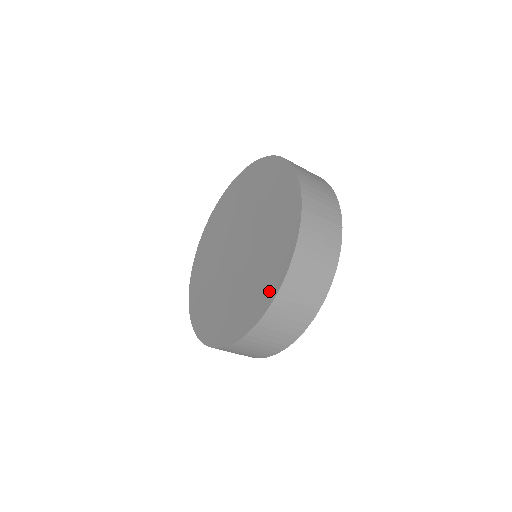
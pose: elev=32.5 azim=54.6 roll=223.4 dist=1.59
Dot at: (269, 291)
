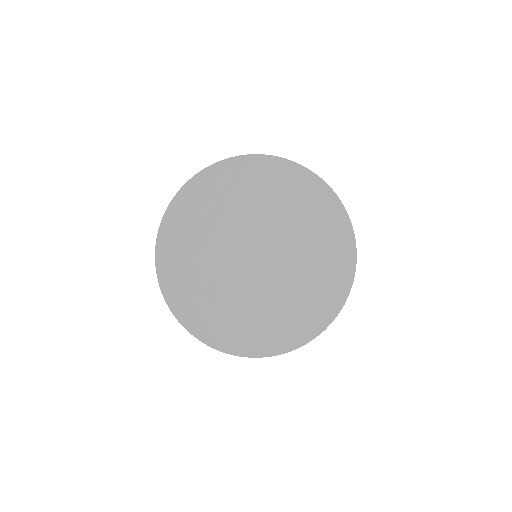
Dot at: (298, 335)
